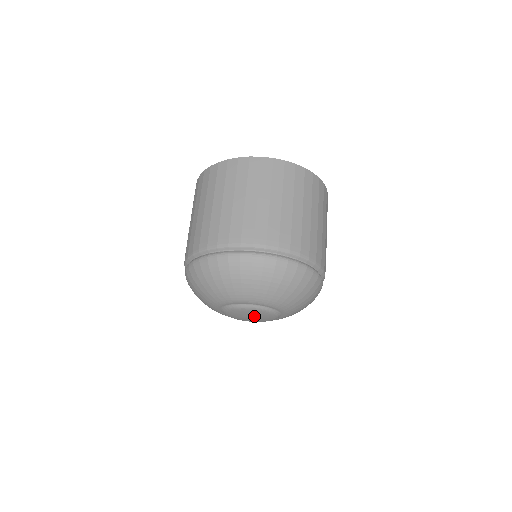
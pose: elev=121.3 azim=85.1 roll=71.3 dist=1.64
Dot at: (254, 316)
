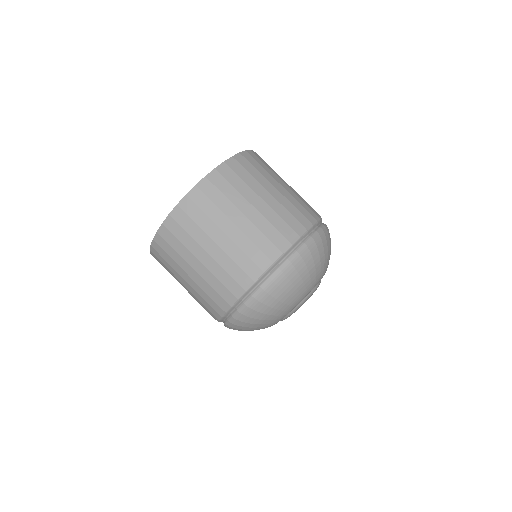
Dot at: occluded
